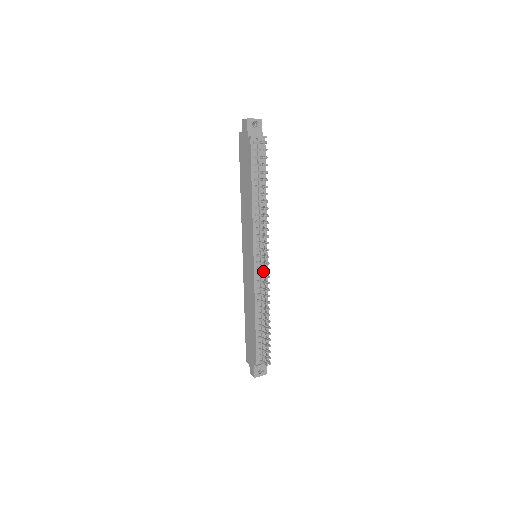
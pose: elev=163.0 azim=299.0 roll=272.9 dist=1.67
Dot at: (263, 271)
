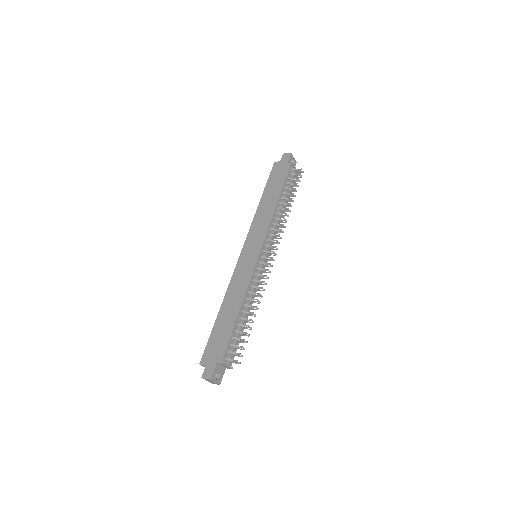
Dot at: occluded
